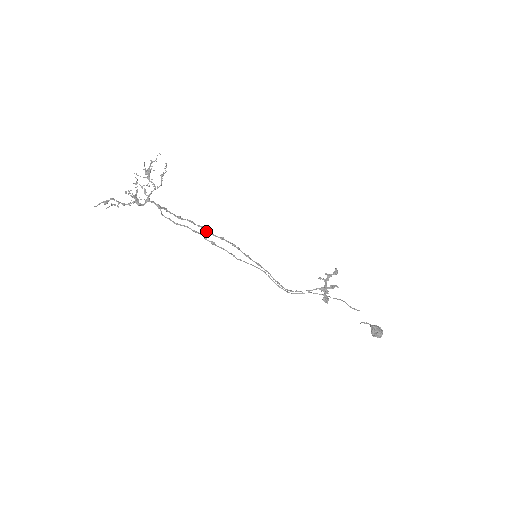
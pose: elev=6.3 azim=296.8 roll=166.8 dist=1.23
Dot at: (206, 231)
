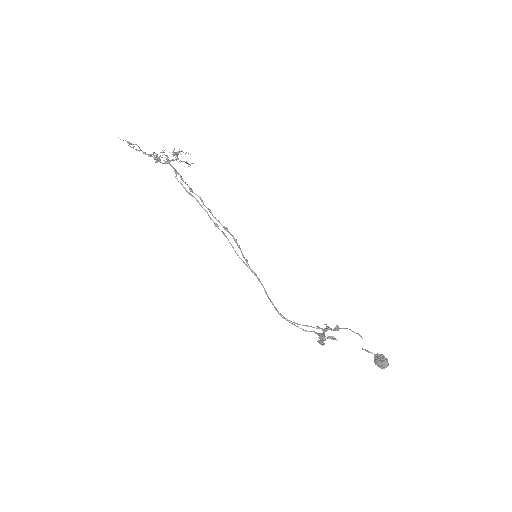
Dot at: (212, 215)
